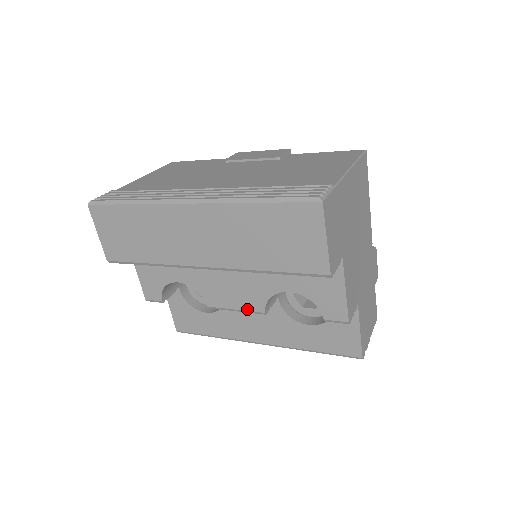
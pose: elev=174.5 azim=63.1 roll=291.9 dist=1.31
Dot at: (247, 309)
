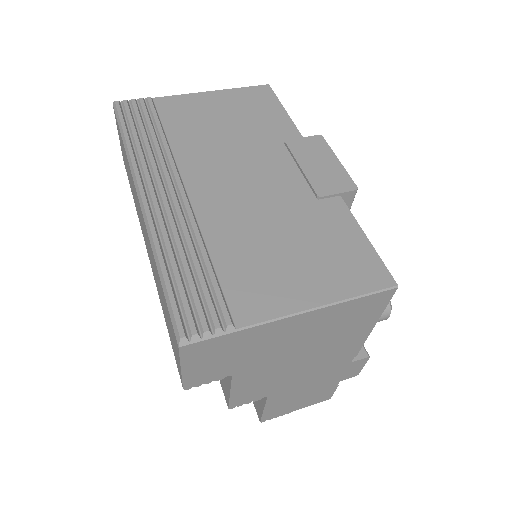
Dot at: occluded
